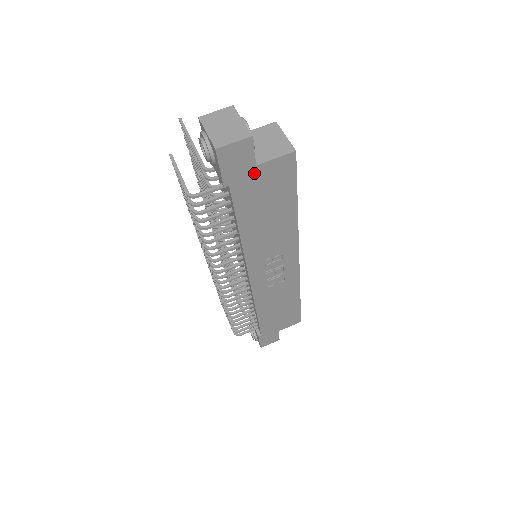
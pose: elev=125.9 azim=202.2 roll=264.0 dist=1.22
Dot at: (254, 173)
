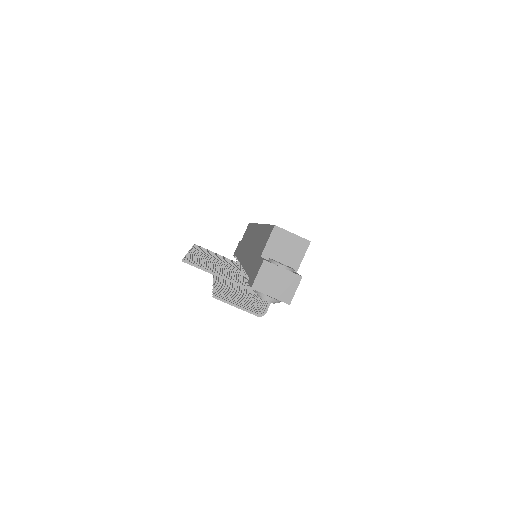
Dot at: occluded
